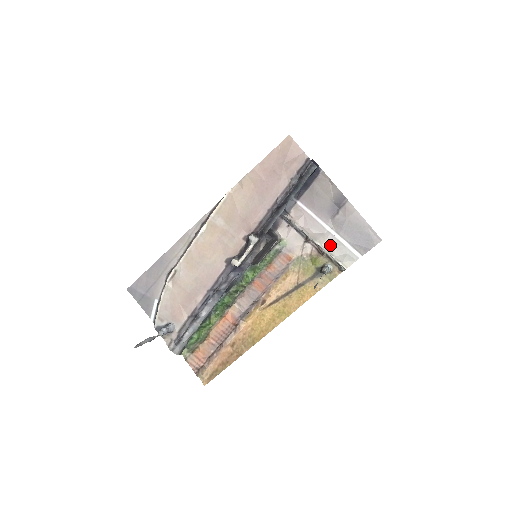
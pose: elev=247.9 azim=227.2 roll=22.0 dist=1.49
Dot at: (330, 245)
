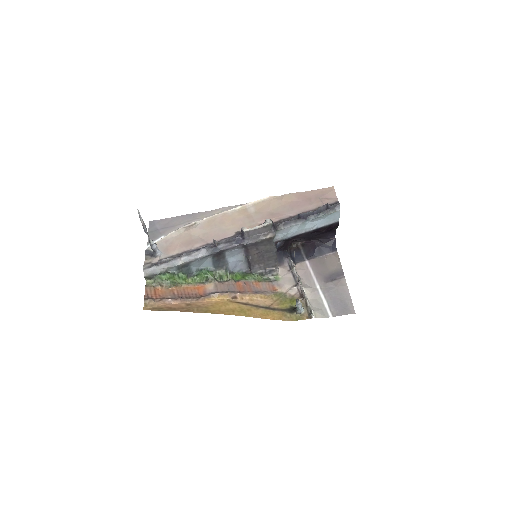
Dot at: (312, 297)
